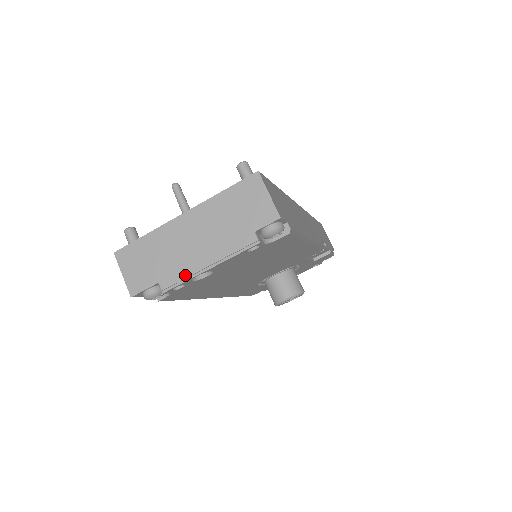
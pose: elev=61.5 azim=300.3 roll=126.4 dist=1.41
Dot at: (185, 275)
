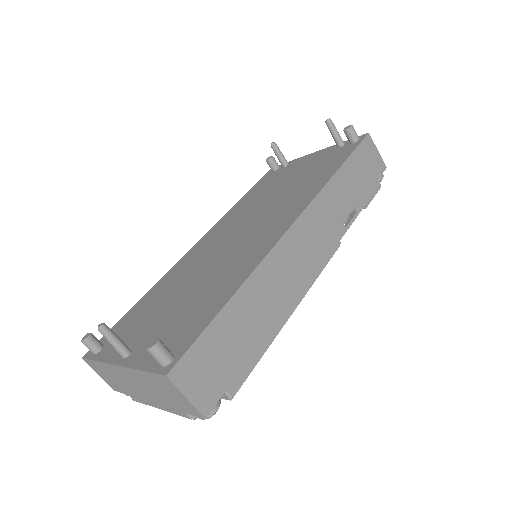
Dot at: (145, 403)
